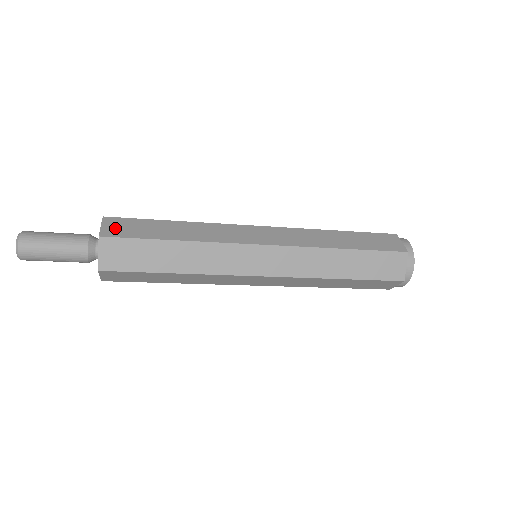
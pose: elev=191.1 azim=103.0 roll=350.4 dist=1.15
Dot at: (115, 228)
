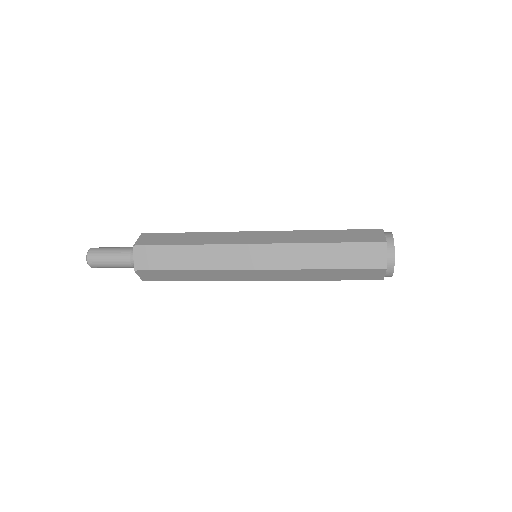
Dot at: (146, 240)
